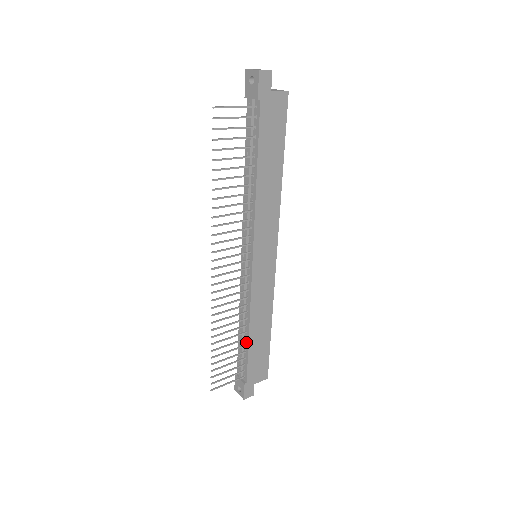
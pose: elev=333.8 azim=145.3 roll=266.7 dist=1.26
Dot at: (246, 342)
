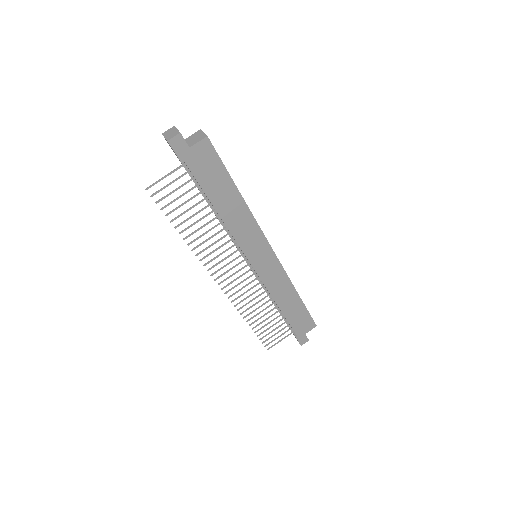
Dot at: (281, 312)
